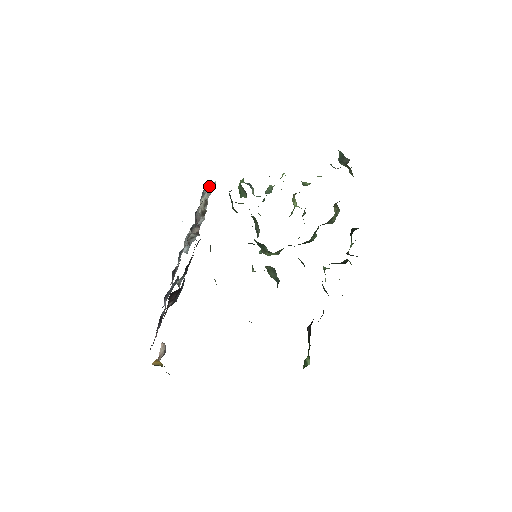
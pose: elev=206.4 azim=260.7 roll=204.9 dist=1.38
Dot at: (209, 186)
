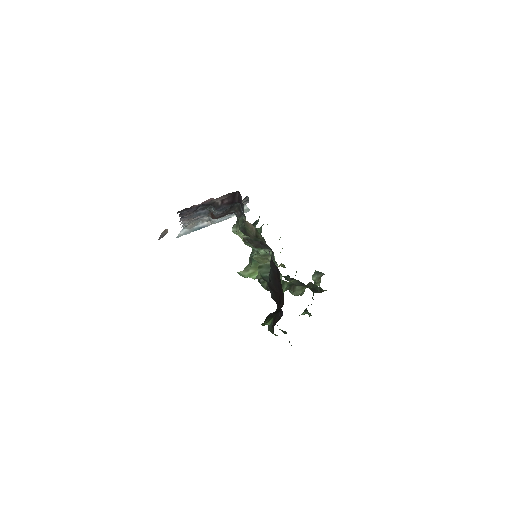
Dot at: (247, 207)
